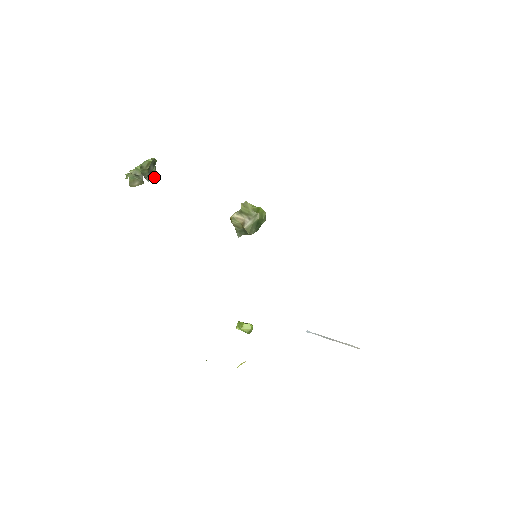
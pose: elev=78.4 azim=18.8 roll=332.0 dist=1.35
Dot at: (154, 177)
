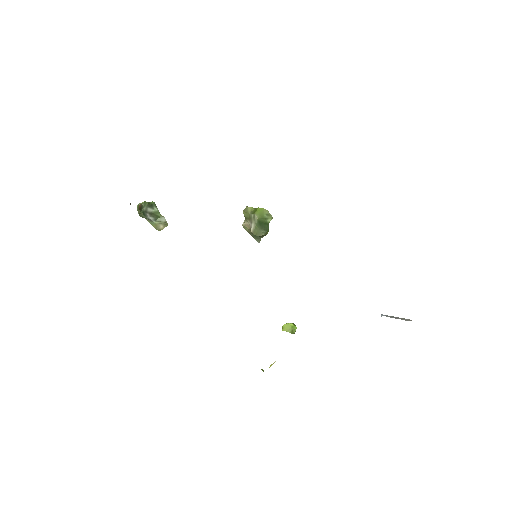
Dot at: occluded
